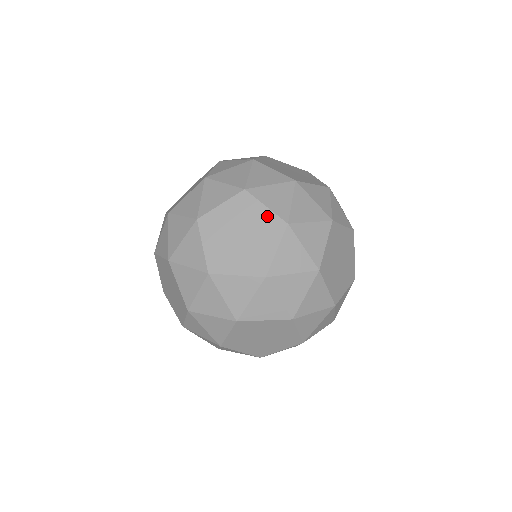
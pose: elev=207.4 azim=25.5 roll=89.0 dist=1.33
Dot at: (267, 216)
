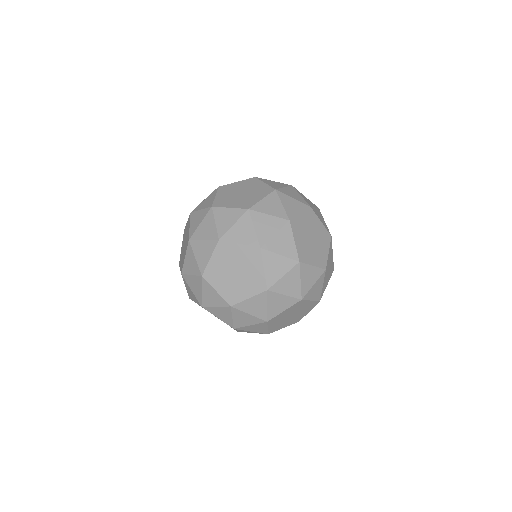
Dot at: (322, 228)
